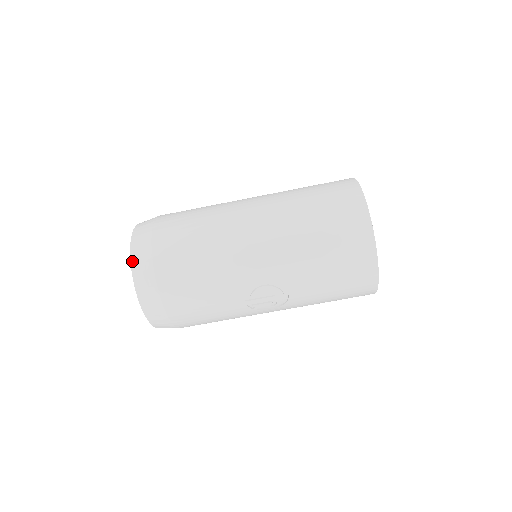
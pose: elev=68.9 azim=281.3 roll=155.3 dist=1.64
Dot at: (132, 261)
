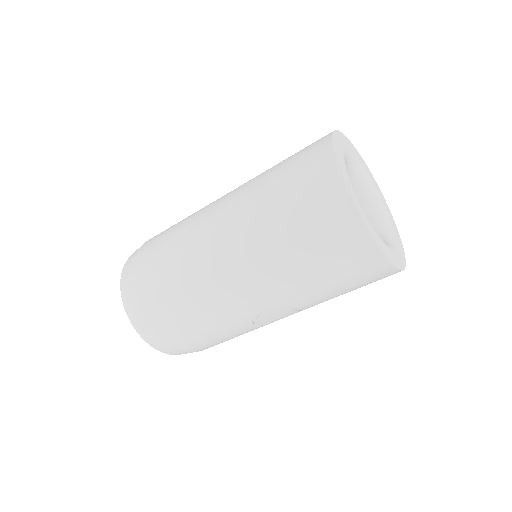
Dot at: (130, 319)
